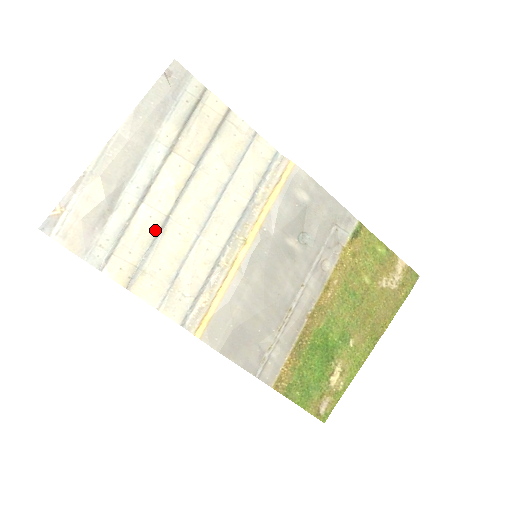
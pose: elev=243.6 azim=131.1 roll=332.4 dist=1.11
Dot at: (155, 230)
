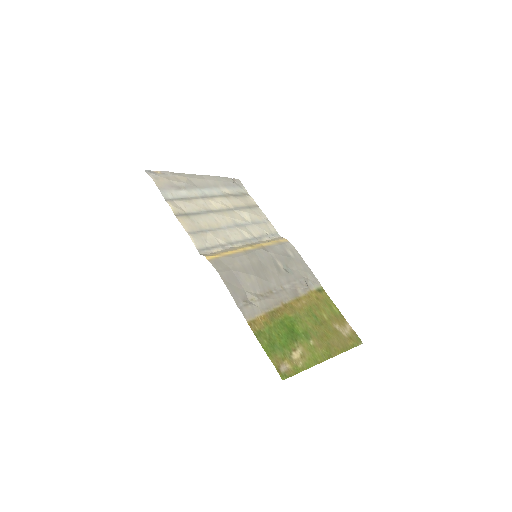
Dot at: (203, 210)
